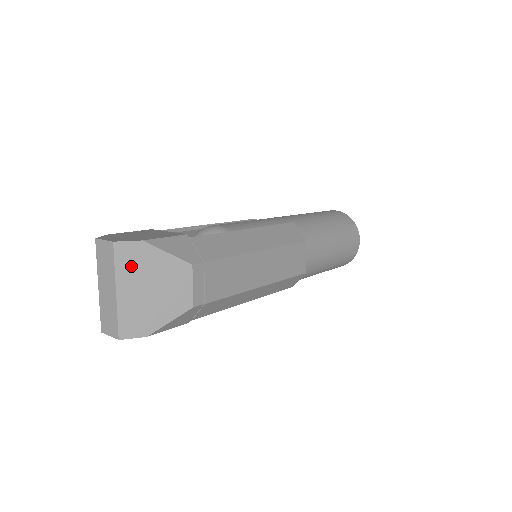
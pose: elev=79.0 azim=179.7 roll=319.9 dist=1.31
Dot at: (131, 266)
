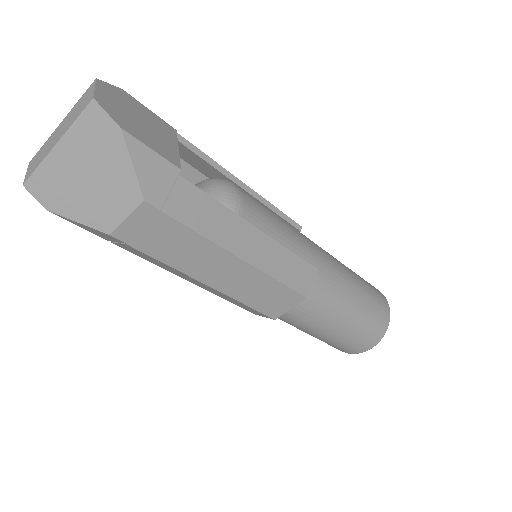
Dot at: (89, 138)
